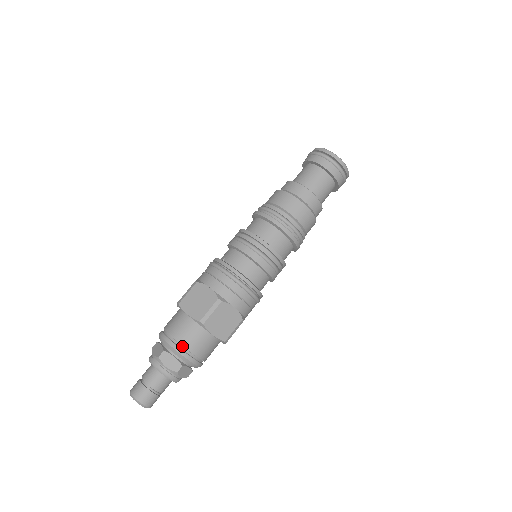
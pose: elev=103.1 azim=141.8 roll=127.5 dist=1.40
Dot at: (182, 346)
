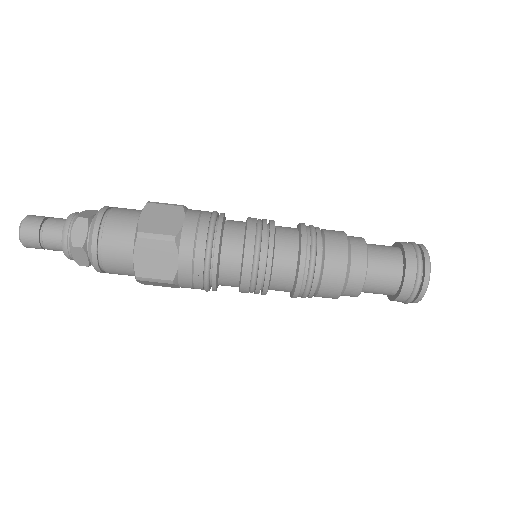
Dot at: (102, 232)
